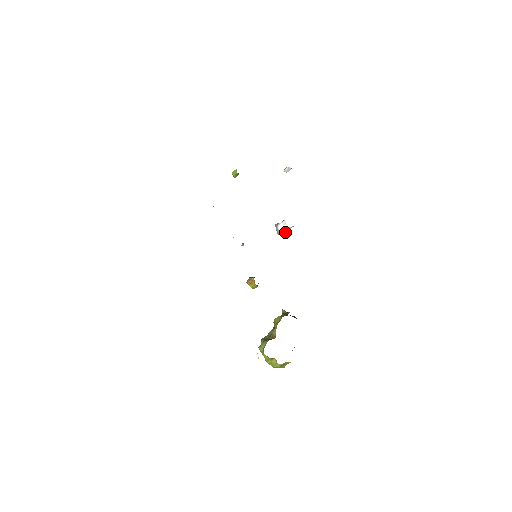
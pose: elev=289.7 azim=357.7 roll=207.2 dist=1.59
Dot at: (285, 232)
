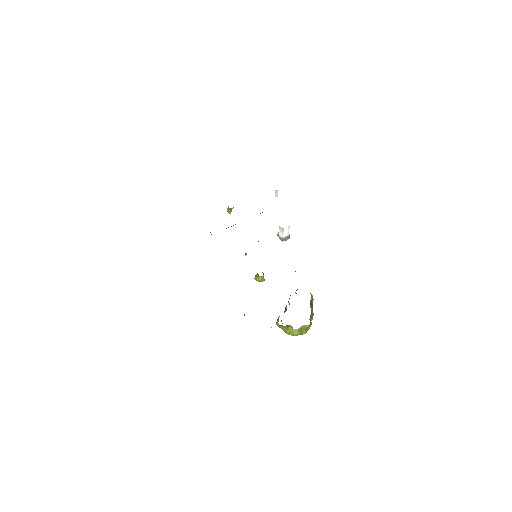
Dot at: (287, 237)
